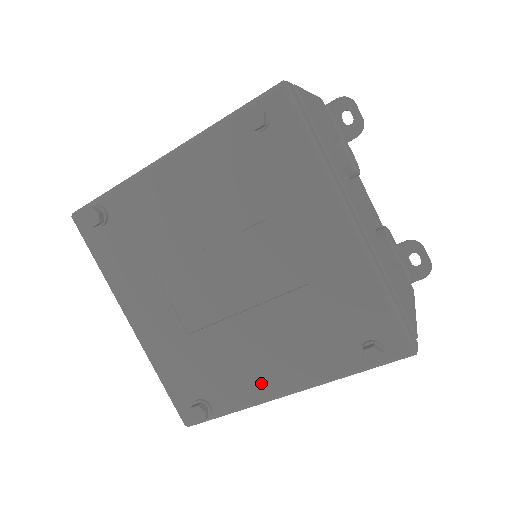
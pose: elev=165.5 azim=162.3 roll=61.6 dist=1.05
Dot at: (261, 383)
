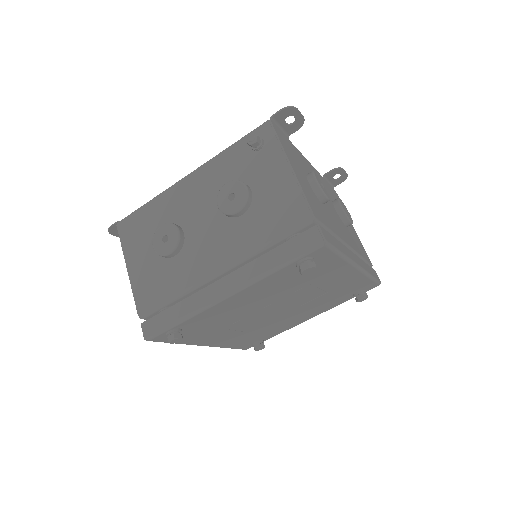
Dot at: (294, 324)
